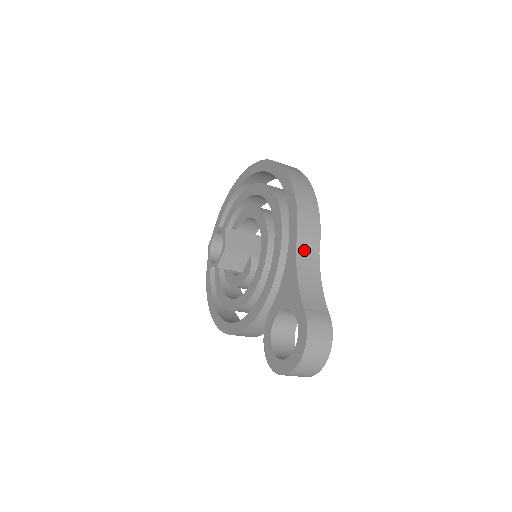
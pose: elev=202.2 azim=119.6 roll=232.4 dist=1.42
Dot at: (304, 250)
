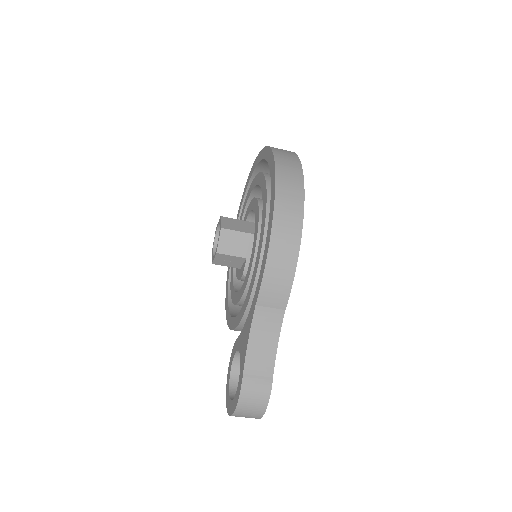
Dot at: (266, 307)
